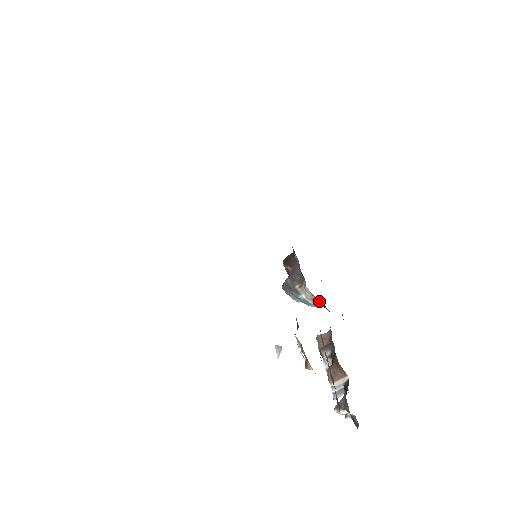
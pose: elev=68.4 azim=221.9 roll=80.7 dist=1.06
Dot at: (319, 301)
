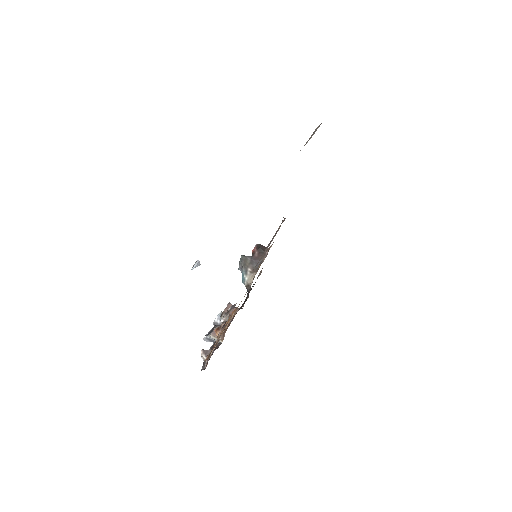
Dot at: (250, 288)
